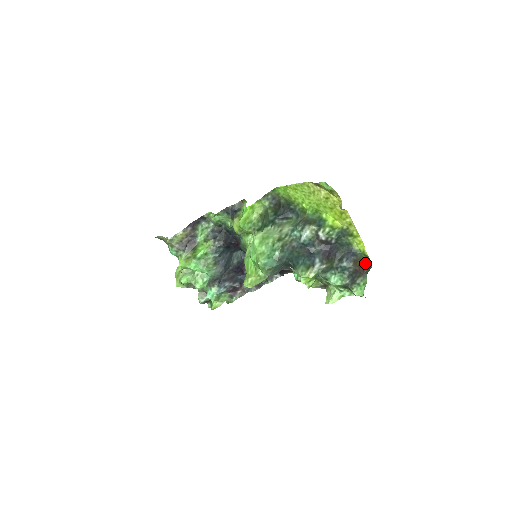
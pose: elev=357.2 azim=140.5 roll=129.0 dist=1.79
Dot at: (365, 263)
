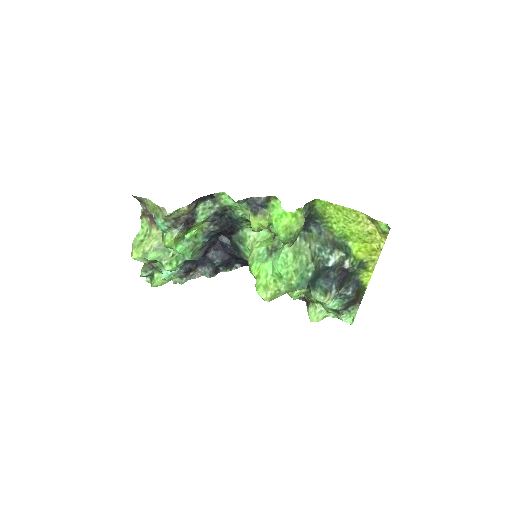
Dot at: (360, 293)
